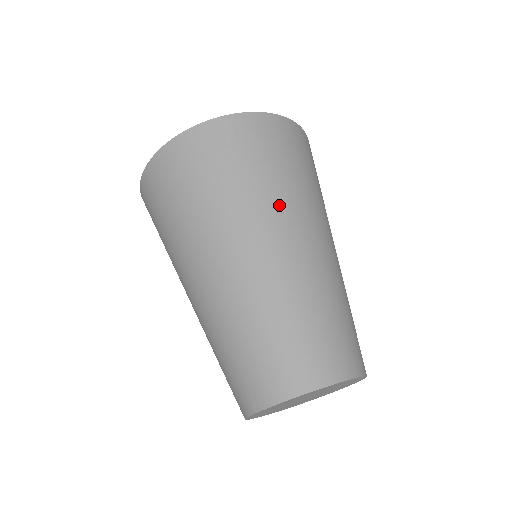
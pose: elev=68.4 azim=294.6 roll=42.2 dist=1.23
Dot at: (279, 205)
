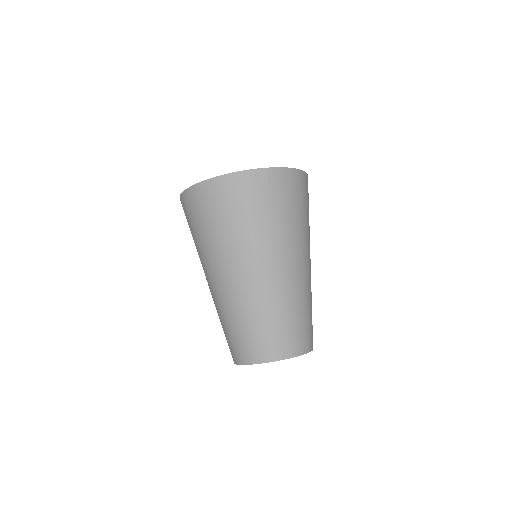
Dot at: (288, 240)
